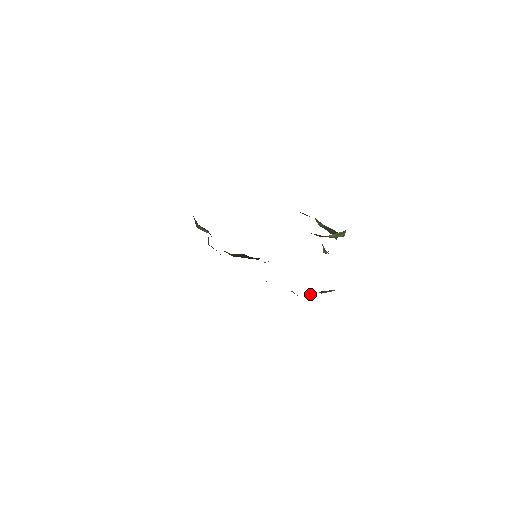
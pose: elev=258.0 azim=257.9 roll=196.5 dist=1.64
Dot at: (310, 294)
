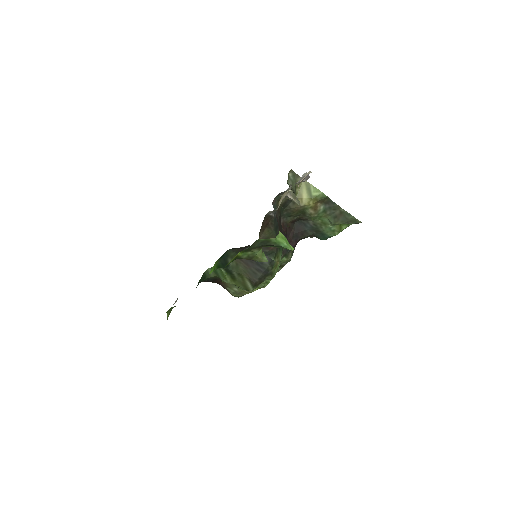
Dot at: occluded
